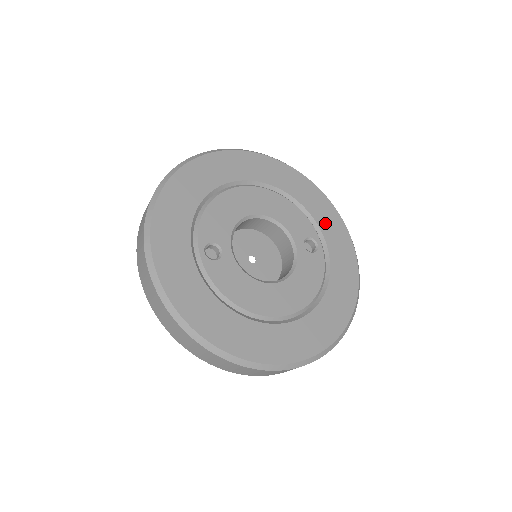
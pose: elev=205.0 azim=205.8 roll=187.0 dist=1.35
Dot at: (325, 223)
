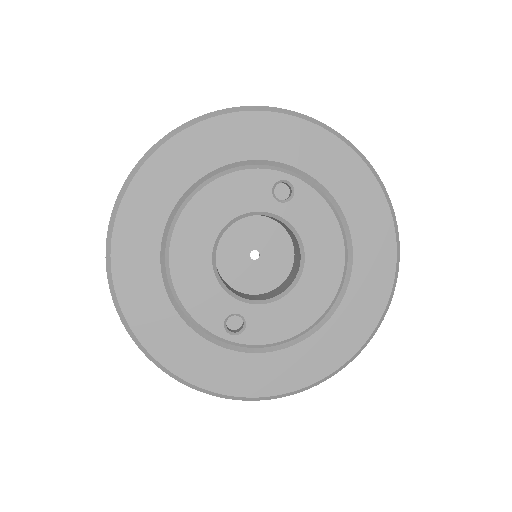
Dot at: (266, 146)
